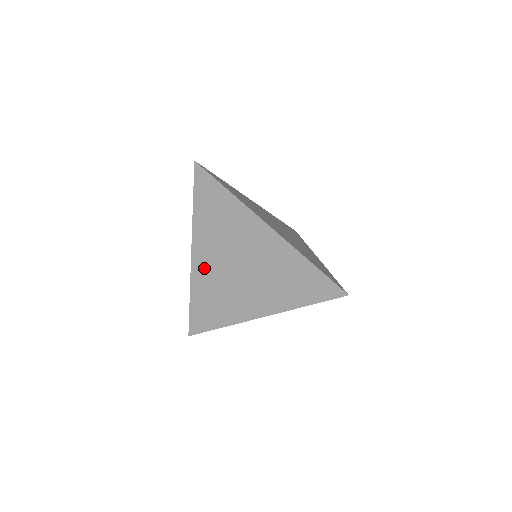
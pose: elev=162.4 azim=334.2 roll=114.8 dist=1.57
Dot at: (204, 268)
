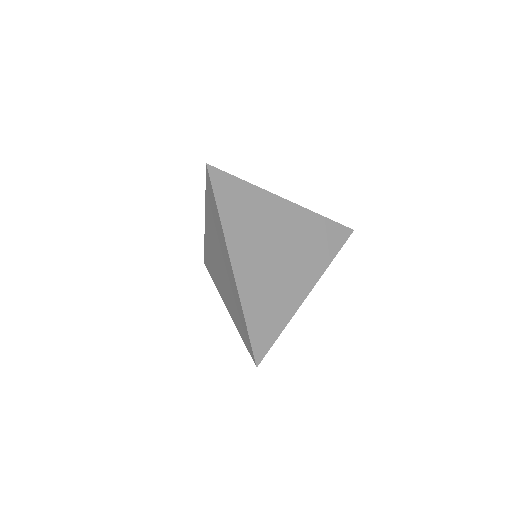
Dot at: (209, 239)
